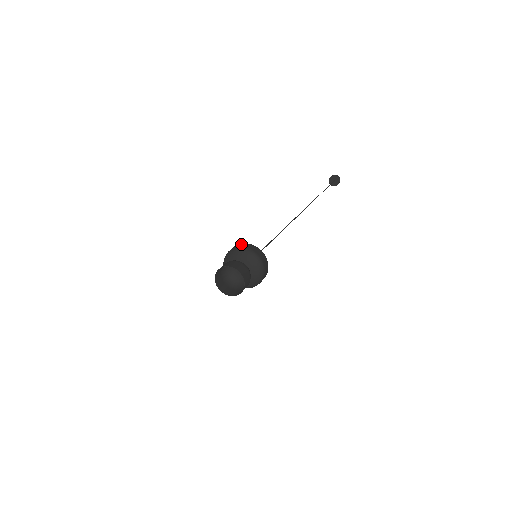
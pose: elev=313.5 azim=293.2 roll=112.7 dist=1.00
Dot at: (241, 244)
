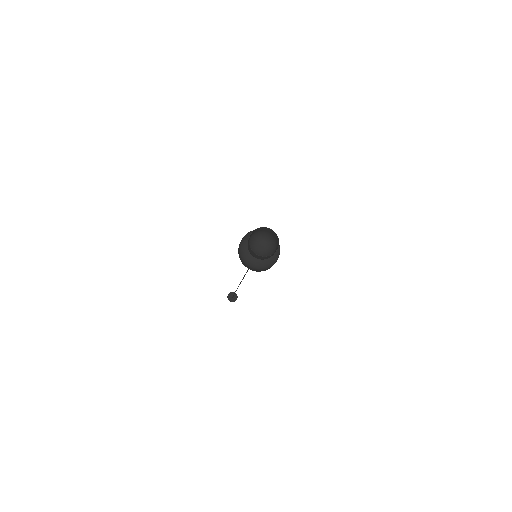
Dot at: occluded
